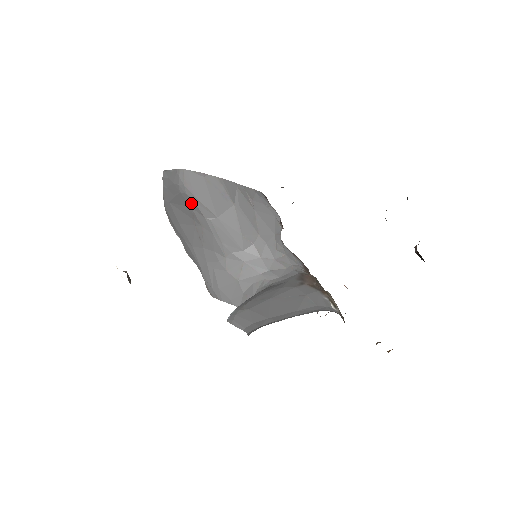
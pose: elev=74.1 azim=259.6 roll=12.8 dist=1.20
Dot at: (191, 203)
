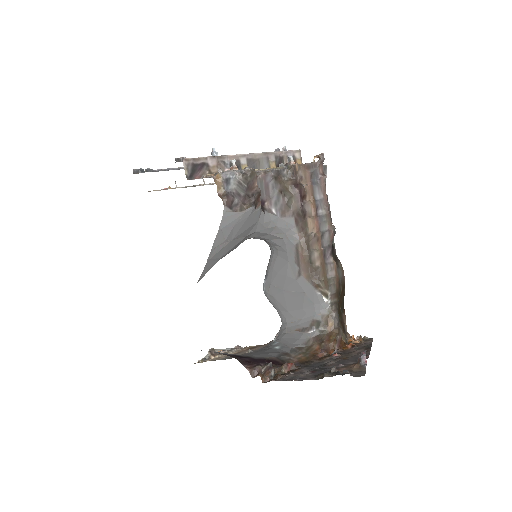
Dot at: occluded
